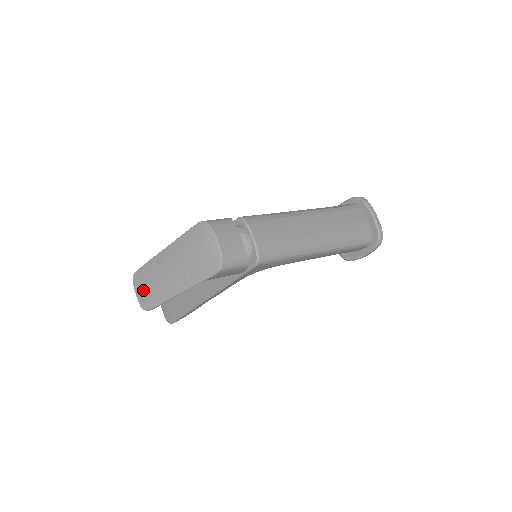
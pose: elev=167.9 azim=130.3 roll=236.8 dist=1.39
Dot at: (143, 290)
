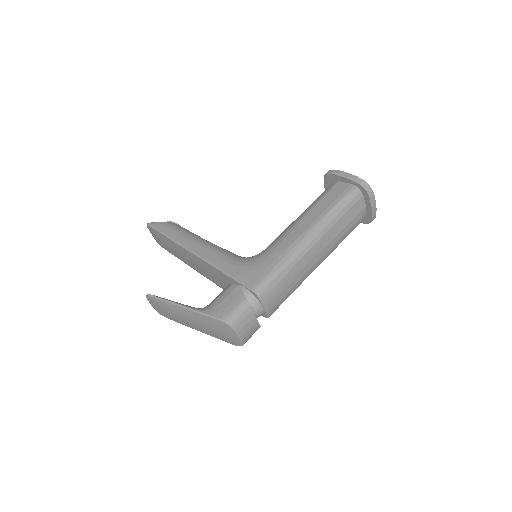
Dot at: (159, 309)
